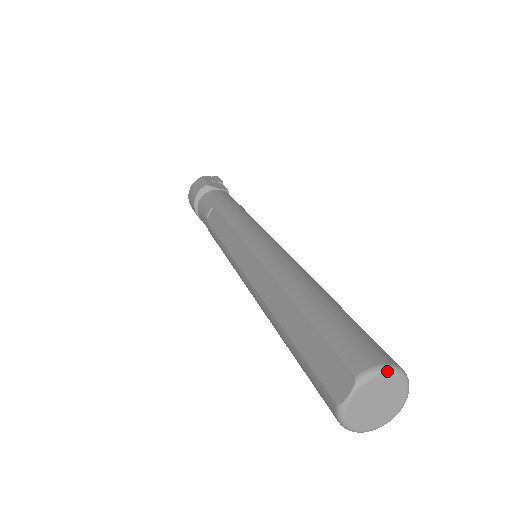
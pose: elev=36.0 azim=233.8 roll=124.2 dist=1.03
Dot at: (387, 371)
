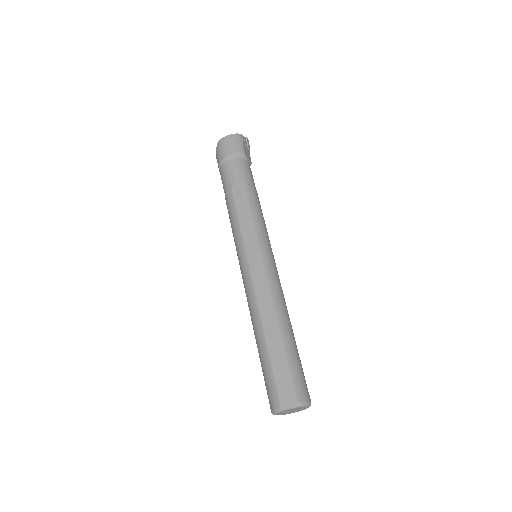
Dot at: (309, 405)
